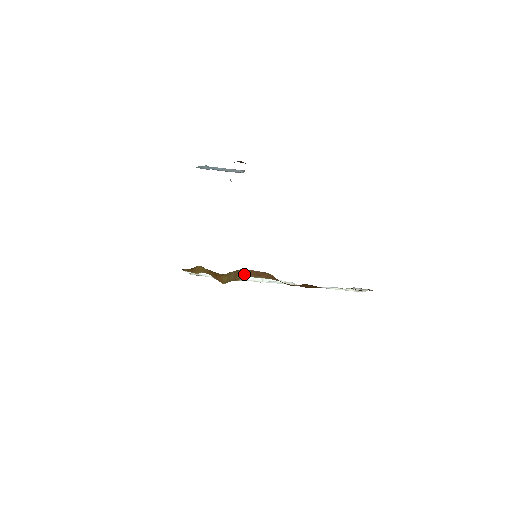
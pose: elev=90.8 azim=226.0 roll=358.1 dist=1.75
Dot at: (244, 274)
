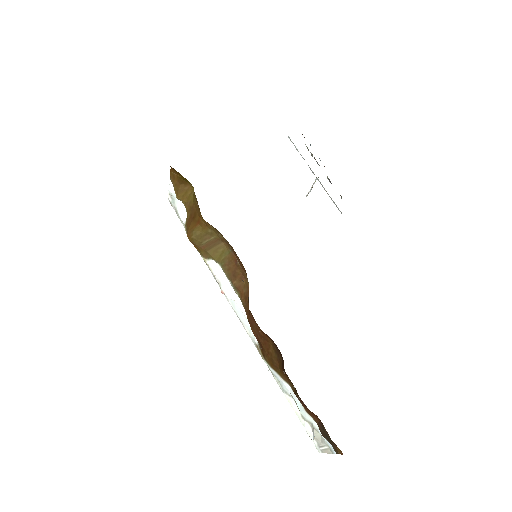
Dot at: (221, 255)
